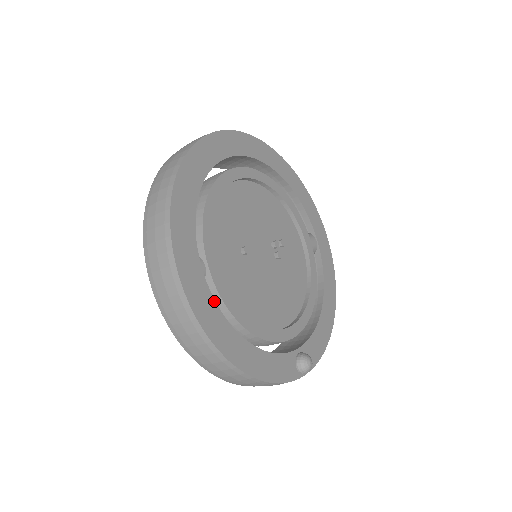
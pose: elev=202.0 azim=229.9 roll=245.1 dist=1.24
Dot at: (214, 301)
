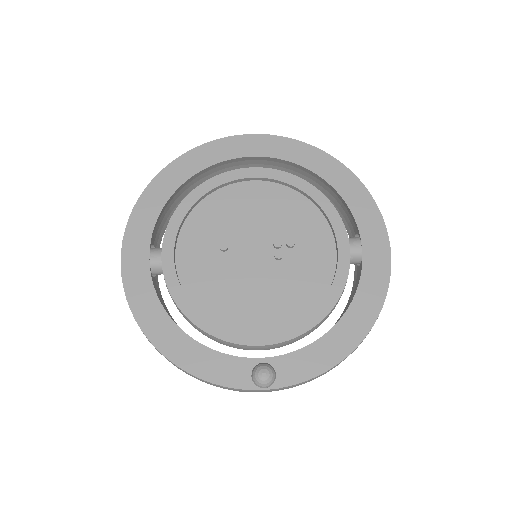
Dot at: (153, 286)
